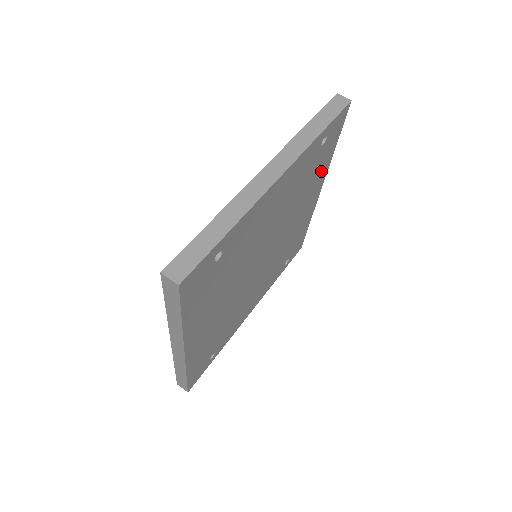
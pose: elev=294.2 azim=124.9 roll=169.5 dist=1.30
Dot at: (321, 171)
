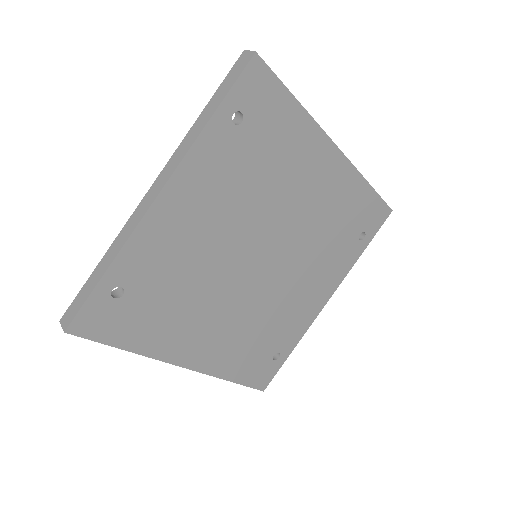
Dot at: (296, 138)
